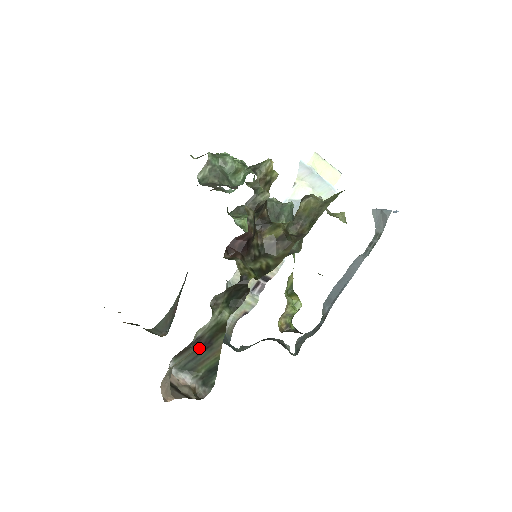
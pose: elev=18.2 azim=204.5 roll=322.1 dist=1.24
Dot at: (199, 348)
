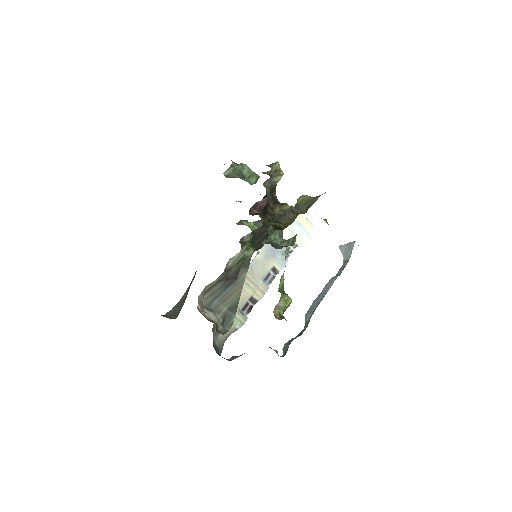
Dot at: (225, 283)
